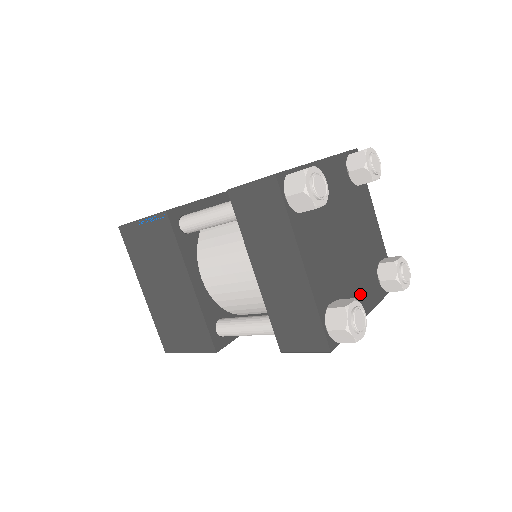
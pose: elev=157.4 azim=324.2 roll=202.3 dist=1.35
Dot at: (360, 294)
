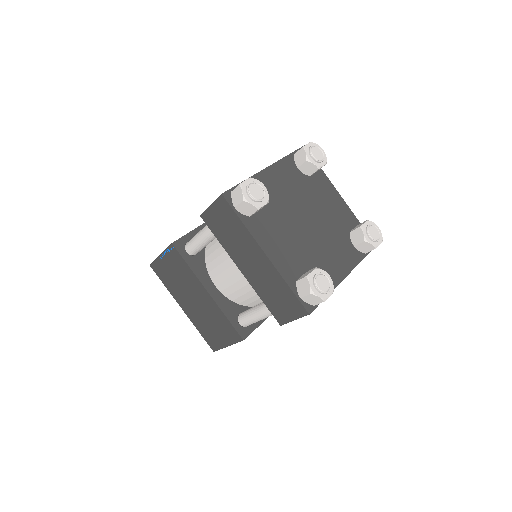
Dot at: (333, 262)
